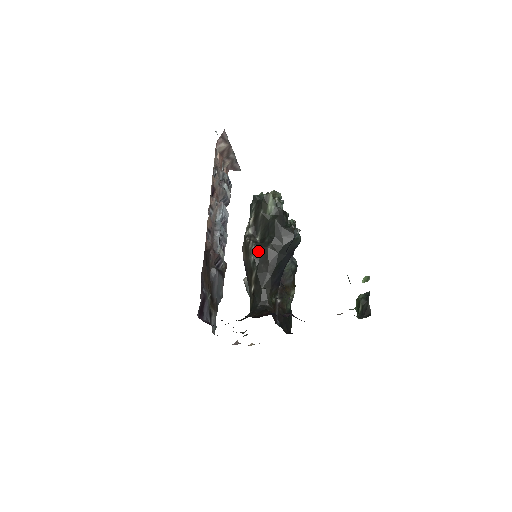
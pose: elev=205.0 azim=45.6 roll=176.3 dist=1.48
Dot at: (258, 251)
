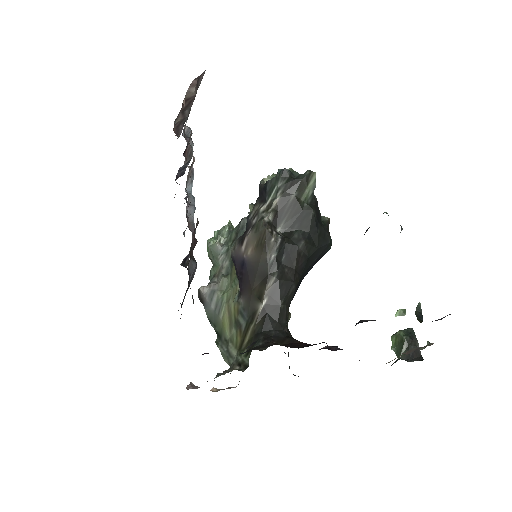
Dot at: (283, 248)
